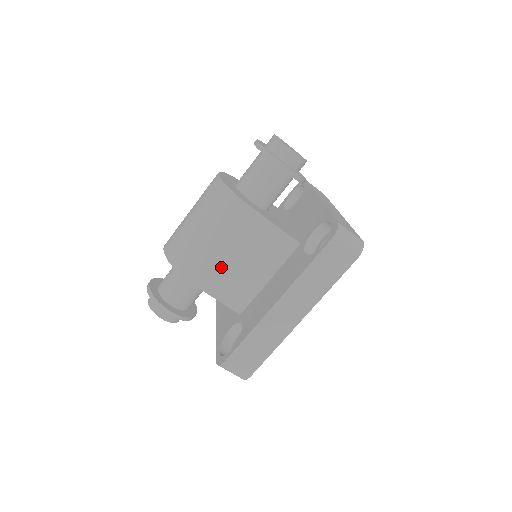
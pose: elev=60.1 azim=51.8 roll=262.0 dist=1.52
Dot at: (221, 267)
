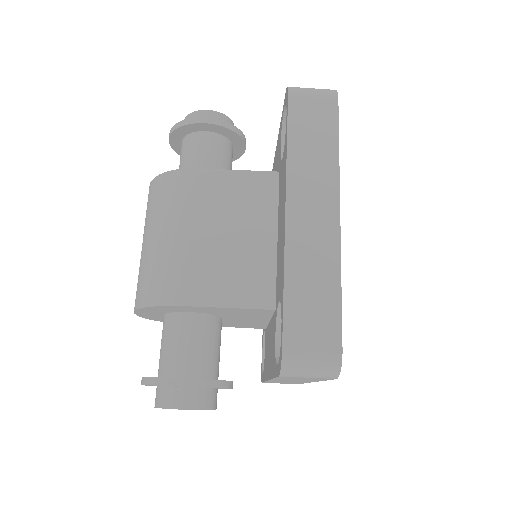
Dot at: (205, 259)
